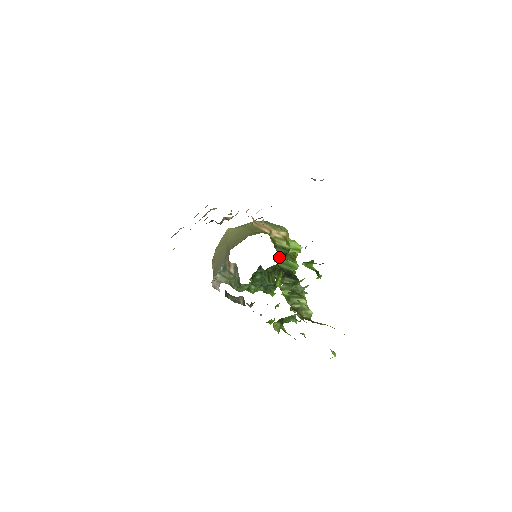
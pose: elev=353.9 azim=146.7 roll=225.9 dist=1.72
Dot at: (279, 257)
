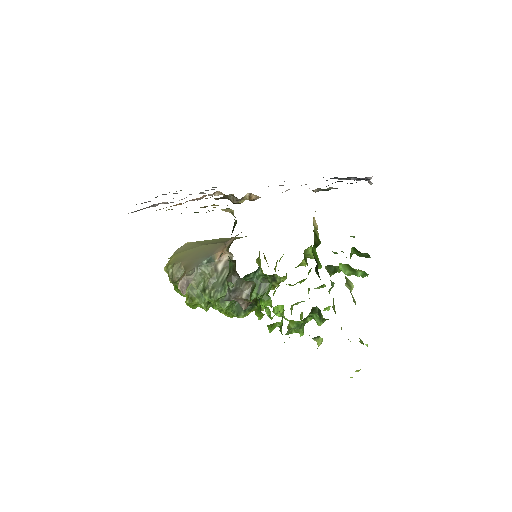
Dot at: (314, 244)
